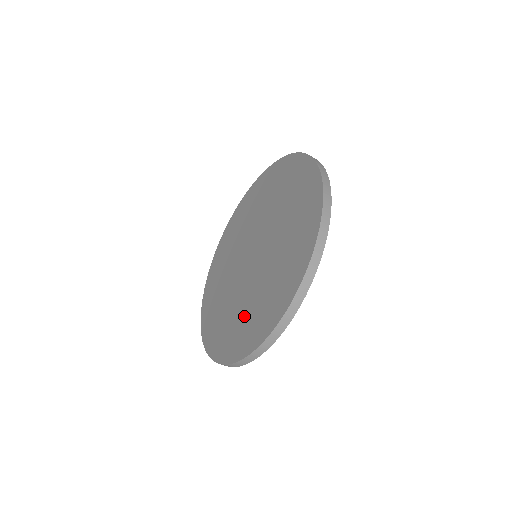
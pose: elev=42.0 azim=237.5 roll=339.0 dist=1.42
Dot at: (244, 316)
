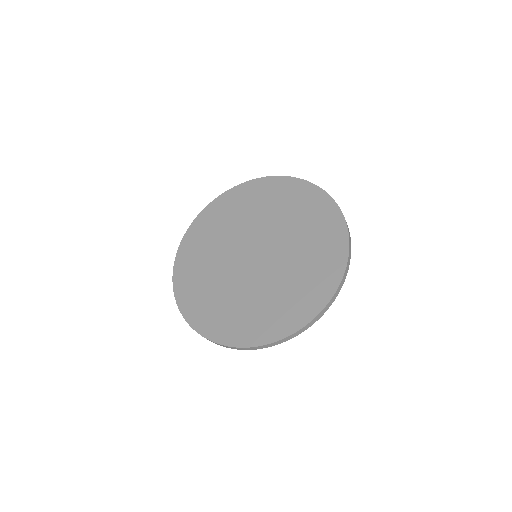
Dot at: (258, 308)
